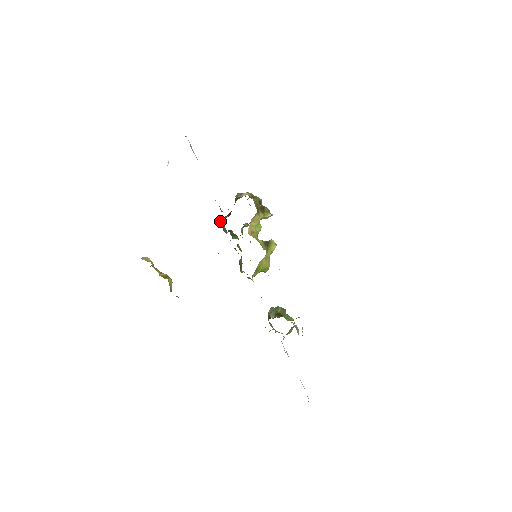
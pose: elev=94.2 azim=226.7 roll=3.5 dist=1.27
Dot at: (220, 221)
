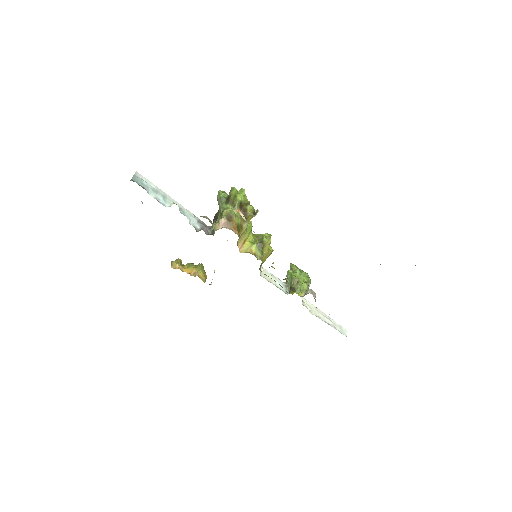
Dot at: occluded
